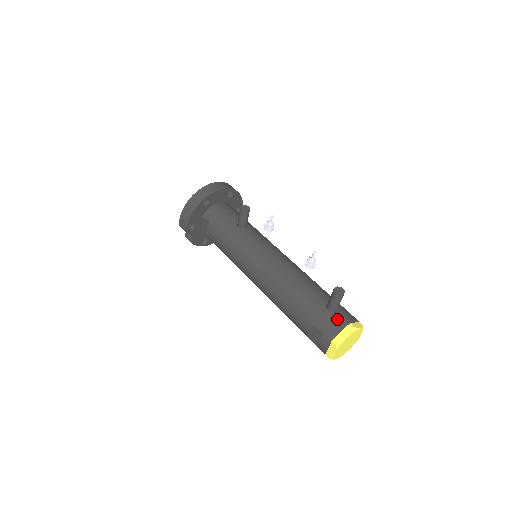
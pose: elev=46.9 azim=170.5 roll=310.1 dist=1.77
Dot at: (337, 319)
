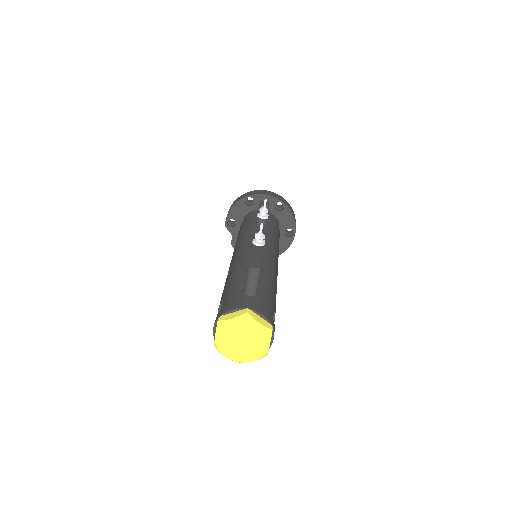
Dot at: (241, 300)
